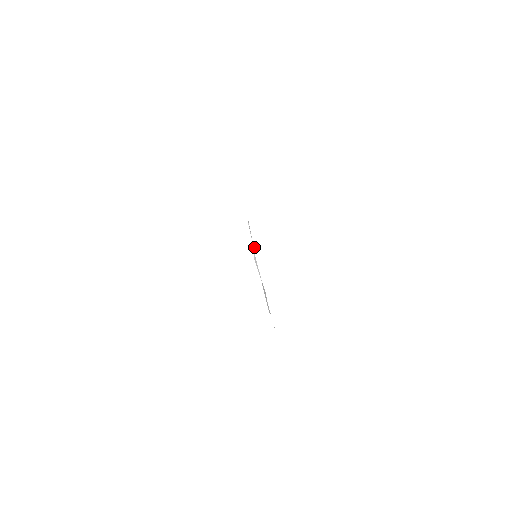
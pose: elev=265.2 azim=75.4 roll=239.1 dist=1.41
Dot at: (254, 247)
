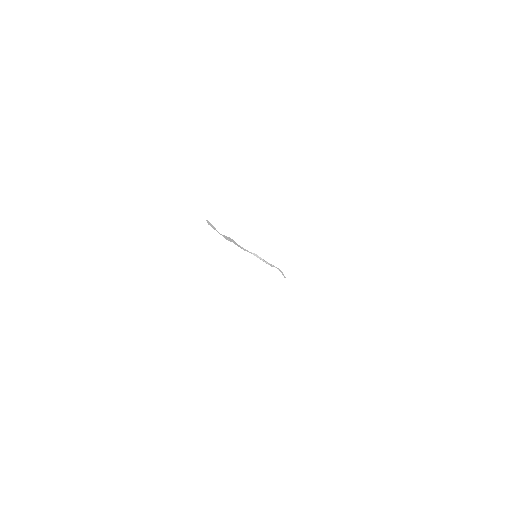
Dot at: (262, 260)
